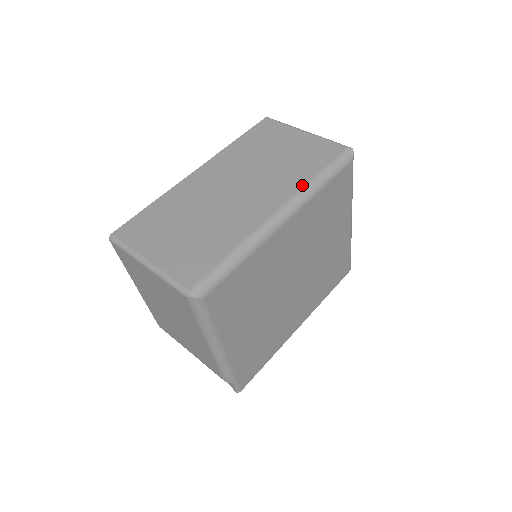
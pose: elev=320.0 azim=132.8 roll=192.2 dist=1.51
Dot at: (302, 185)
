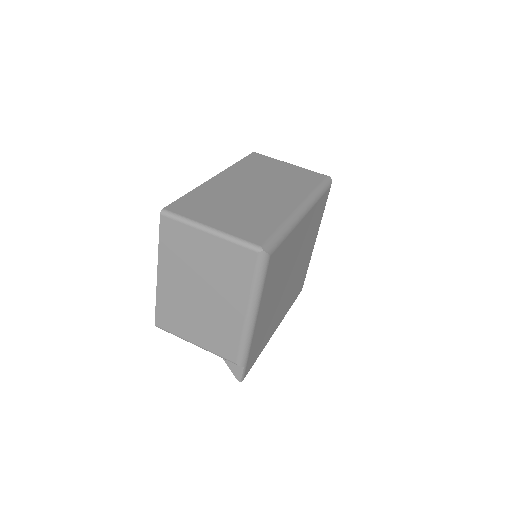
Dot at: (309, 193)
